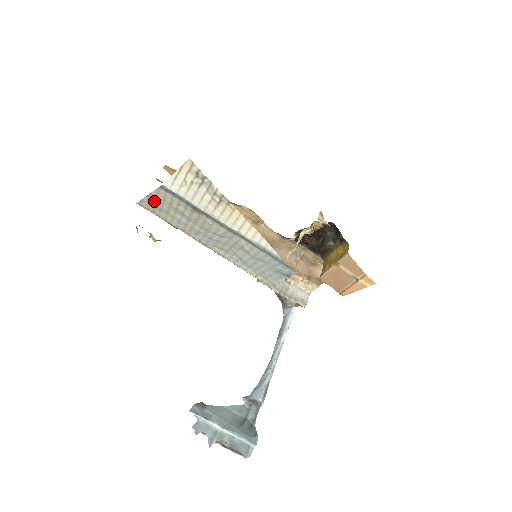
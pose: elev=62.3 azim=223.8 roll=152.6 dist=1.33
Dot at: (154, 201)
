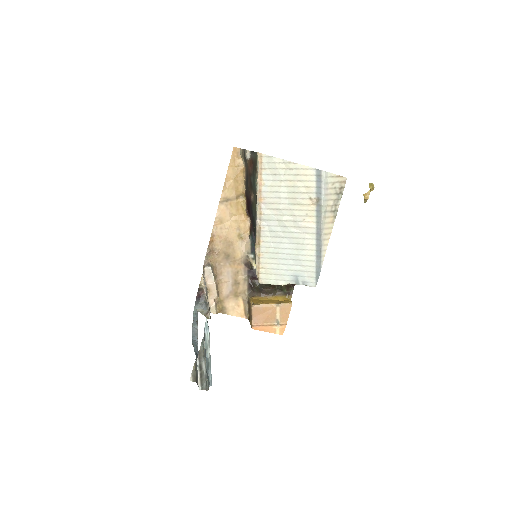
Dot at: (284, 167)
